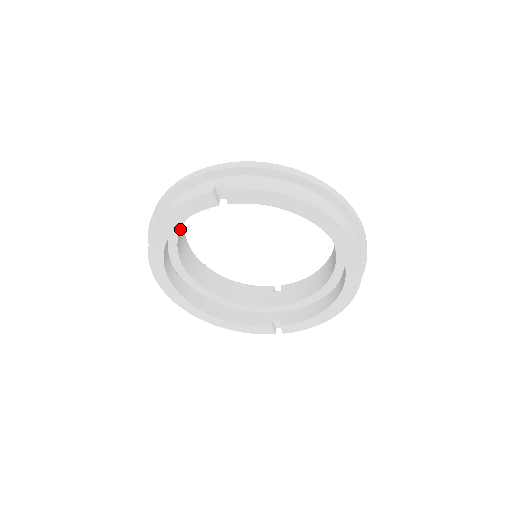
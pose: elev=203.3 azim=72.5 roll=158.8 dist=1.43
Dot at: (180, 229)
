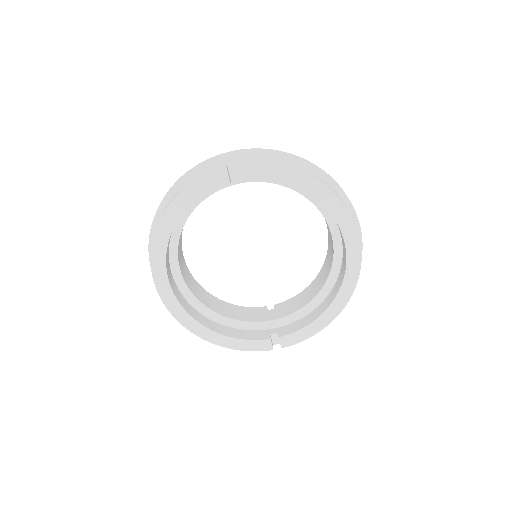
Dot at: (184, 224)
